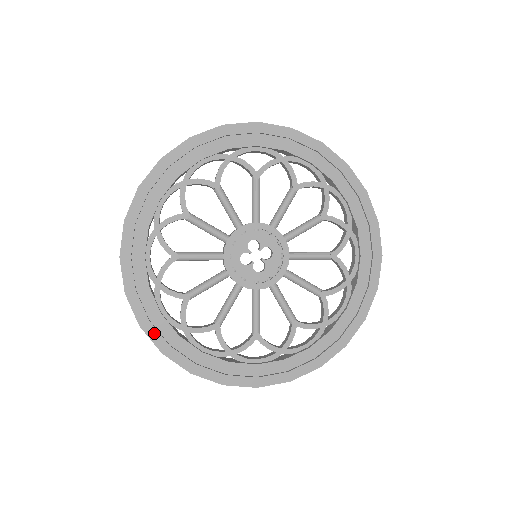
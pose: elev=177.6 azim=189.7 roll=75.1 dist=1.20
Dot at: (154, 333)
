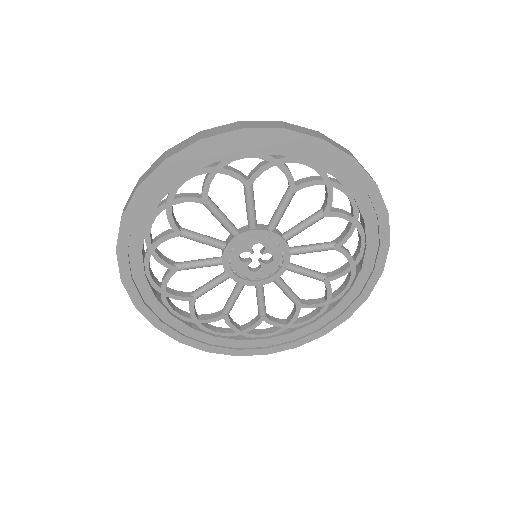
Dot at: (133, 289)
